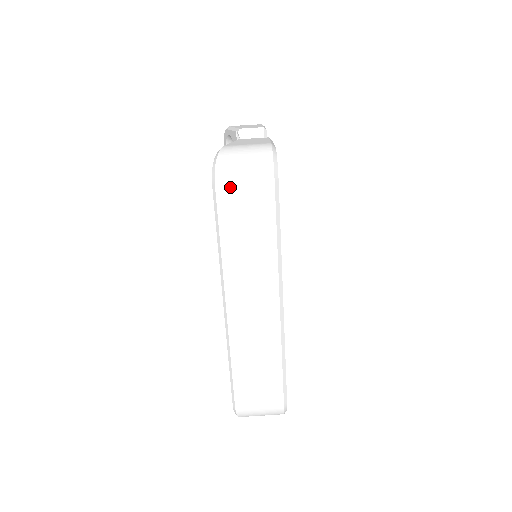
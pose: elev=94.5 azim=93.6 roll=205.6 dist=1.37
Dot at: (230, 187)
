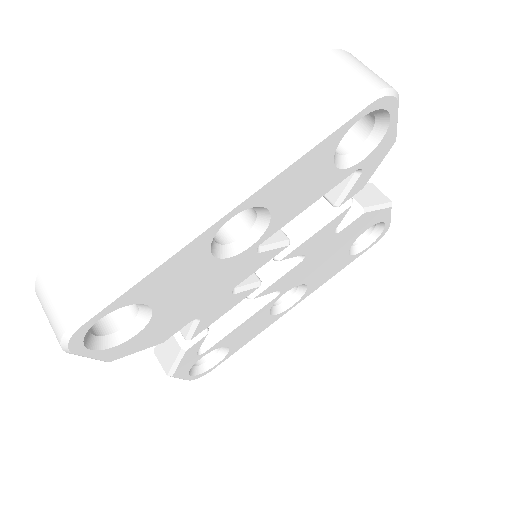
Dot at: (326, 68)
